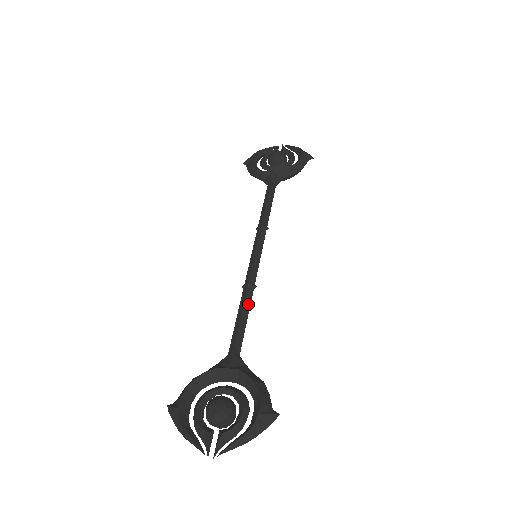
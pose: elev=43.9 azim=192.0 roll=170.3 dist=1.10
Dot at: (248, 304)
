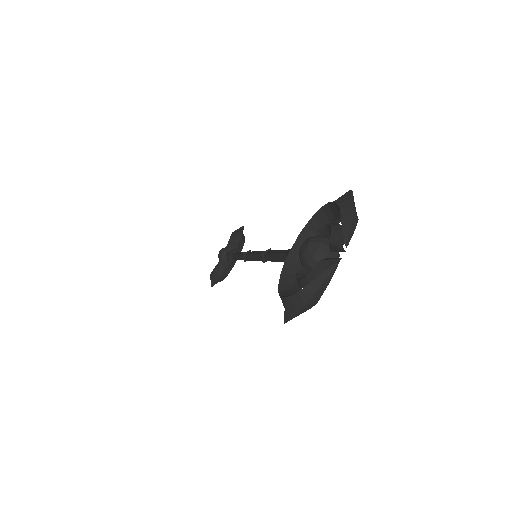
Dot at: (273, 252)
